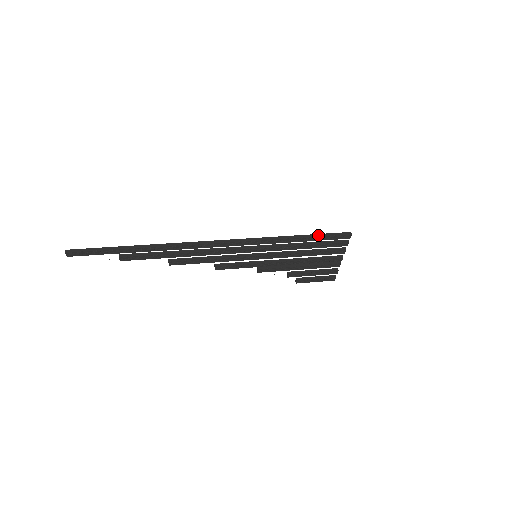
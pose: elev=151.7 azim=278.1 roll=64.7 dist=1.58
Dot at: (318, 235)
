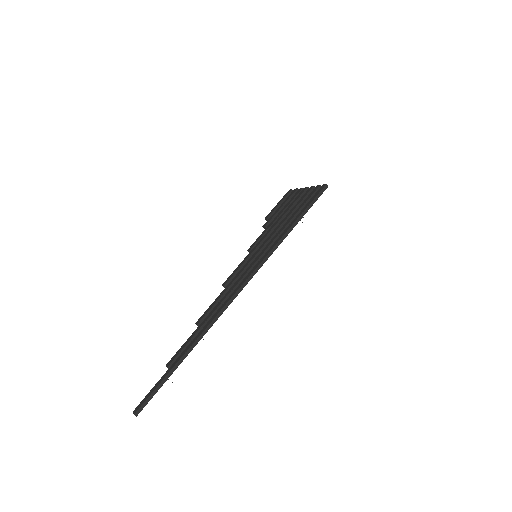
Dot at: (306, 211)
